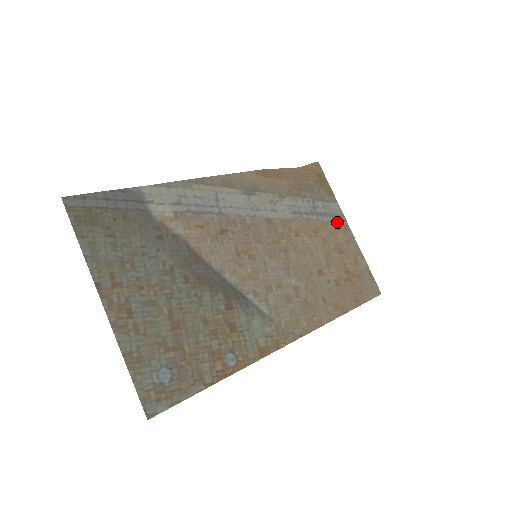
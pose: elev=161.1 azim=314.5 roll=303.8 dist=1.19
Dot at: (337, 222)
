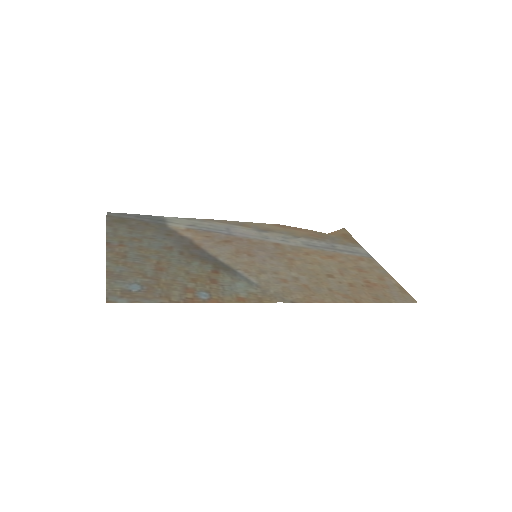
Dot at: (360, 257)
